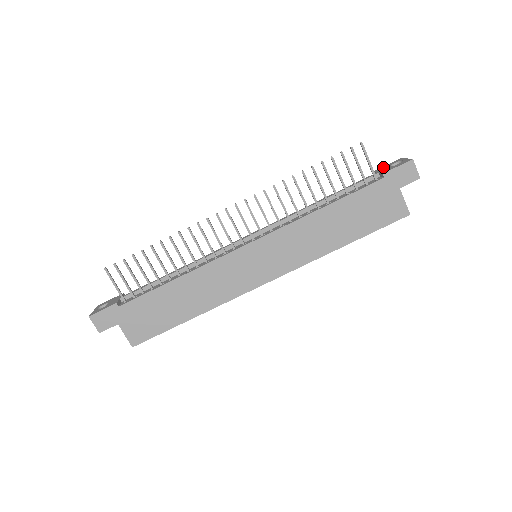
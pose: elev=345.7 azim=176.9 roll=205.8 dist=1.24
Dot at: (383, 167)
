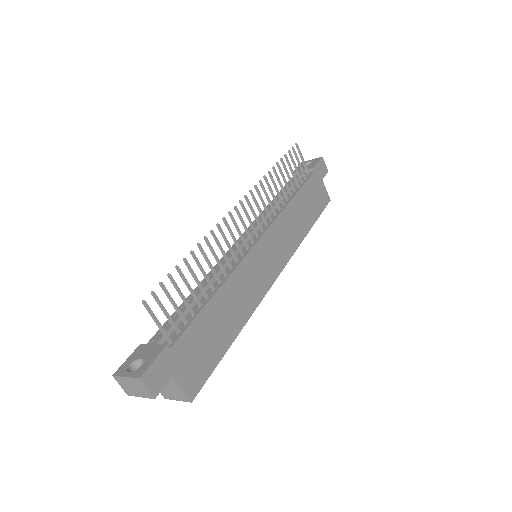
Dot at: occluded
